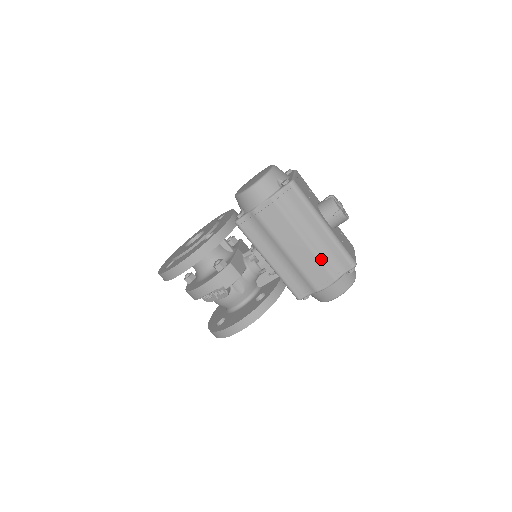
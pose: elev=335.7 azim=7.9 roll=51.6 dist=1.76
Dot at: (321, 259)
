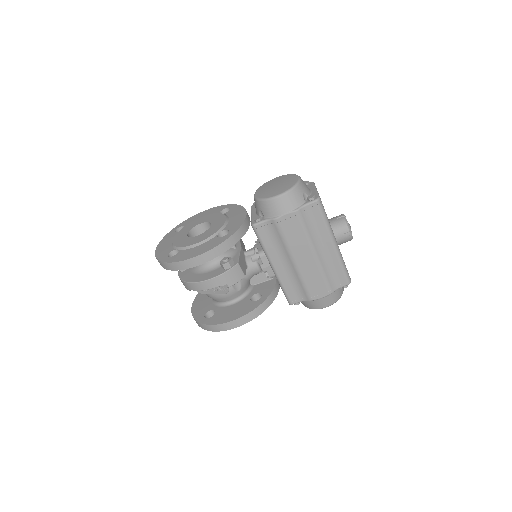
Dot at: (324, 273)
